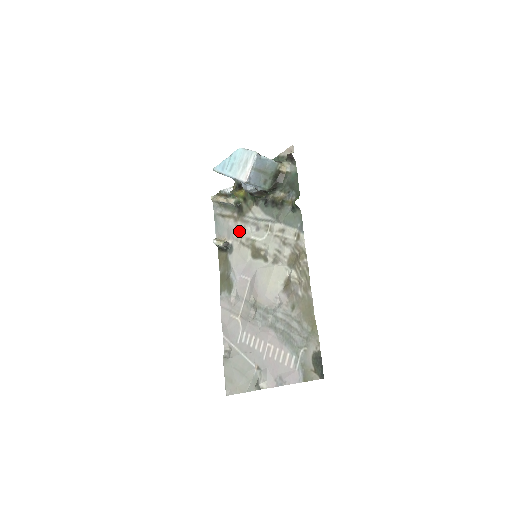
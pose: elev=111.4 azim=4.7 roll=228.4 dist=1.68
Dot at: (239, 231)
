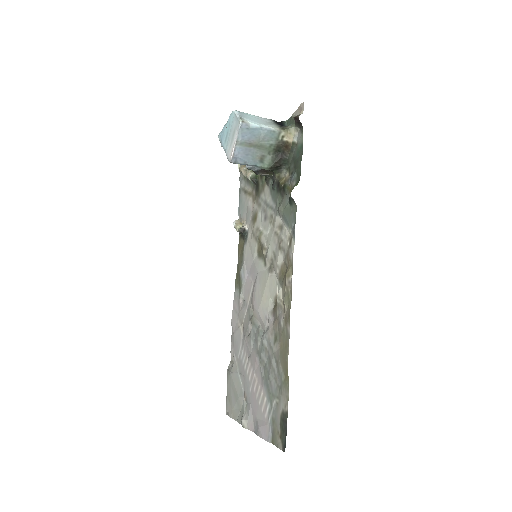
Dot at: (253, 216)
